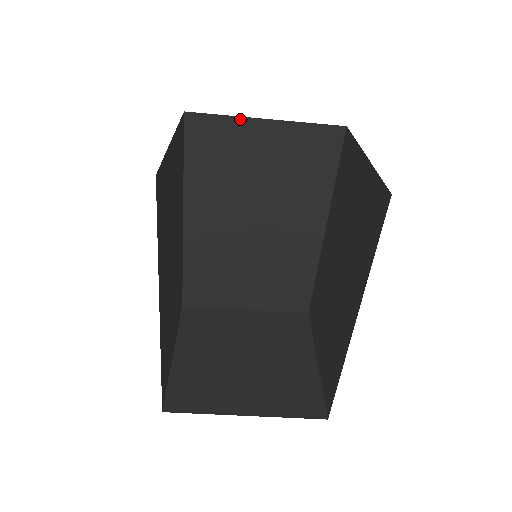
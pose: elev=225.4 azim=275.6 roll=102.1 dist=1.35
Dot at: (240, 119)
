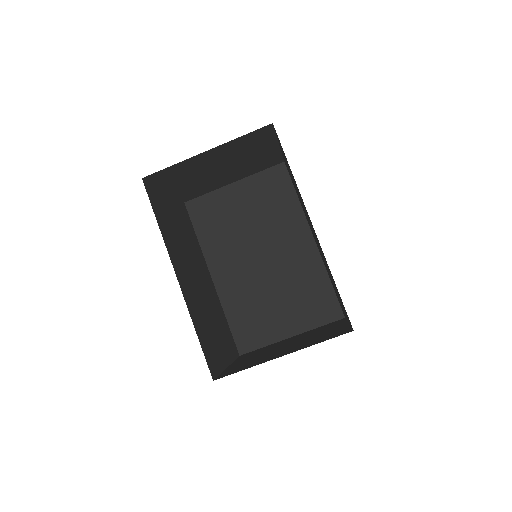
Dot at: (218, 190)
